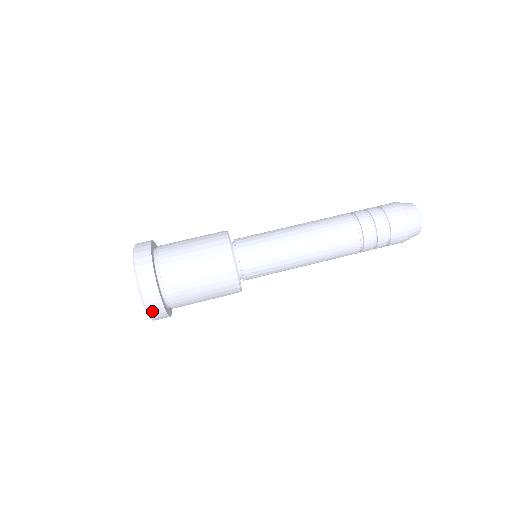
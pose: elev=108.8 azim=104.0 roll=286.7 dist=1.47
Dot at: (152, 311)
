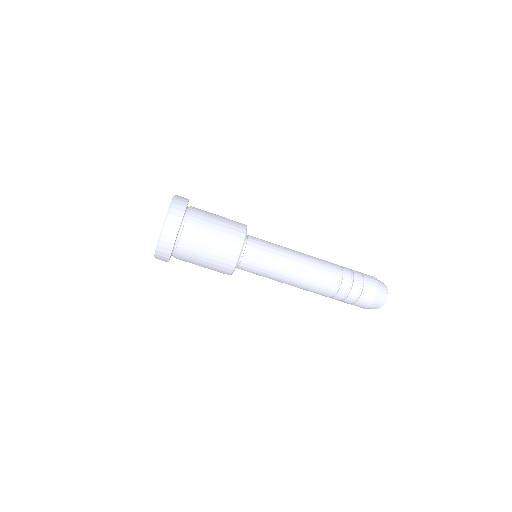
Dot at: occluded
